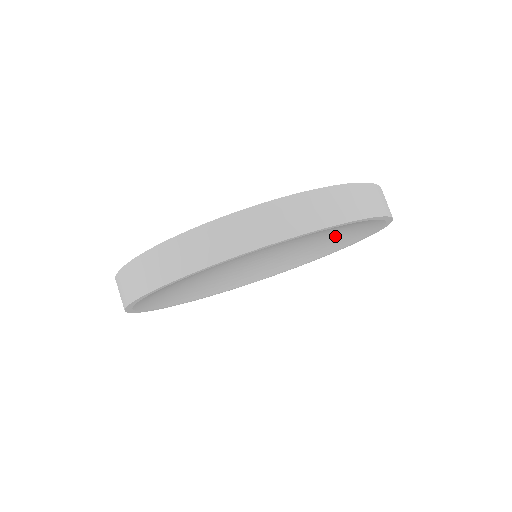
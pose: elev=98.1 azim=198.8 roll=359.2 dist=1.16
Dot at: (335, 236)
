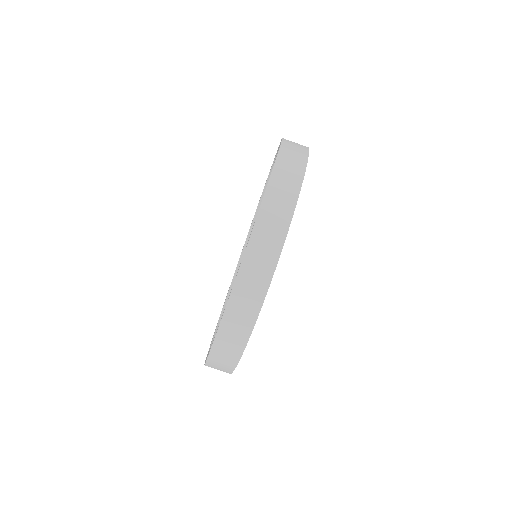
Dot at: occluded
